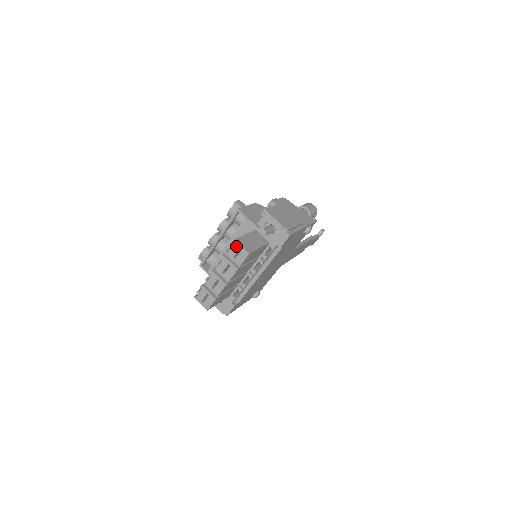
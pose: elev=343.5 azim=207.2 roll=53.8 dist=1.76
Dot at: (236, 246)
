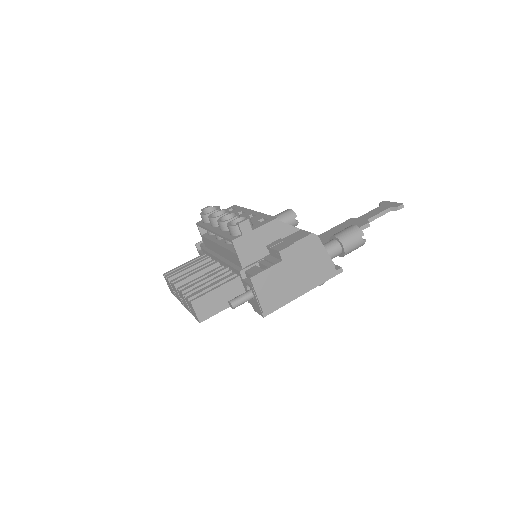
Dot at: (191, 306)
